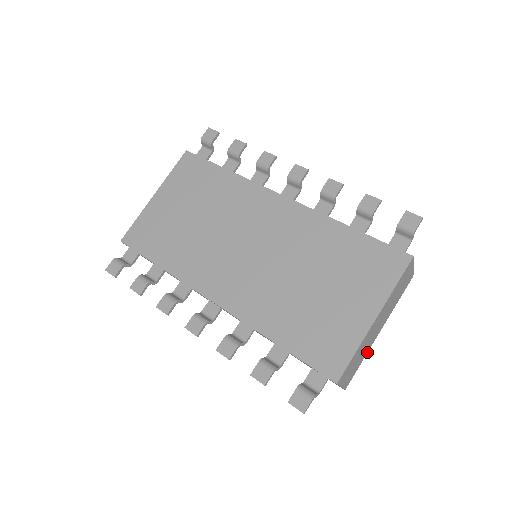
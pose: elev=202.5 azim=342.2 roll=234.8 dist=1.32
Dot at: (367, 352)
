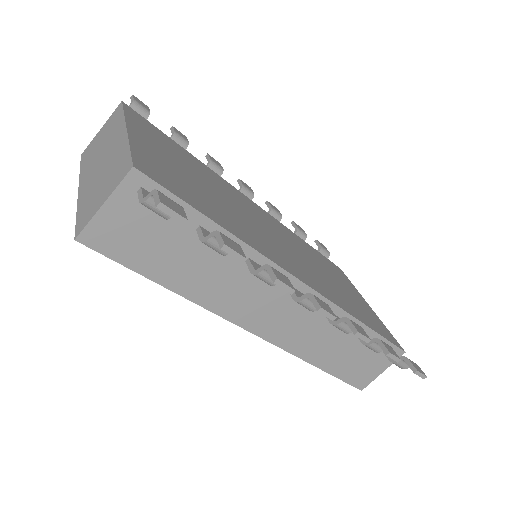
Dot at: occluded
